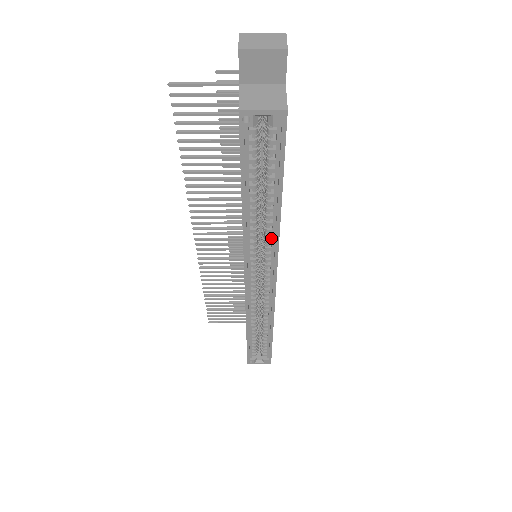
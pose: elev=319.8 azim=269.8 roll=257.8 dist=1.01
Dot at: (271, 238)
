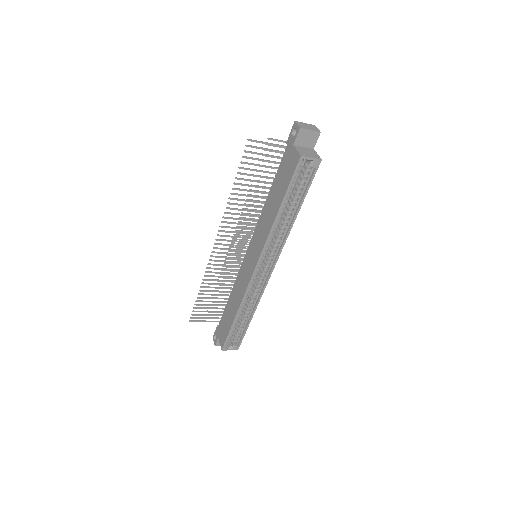
Dot at: (282, 237)
